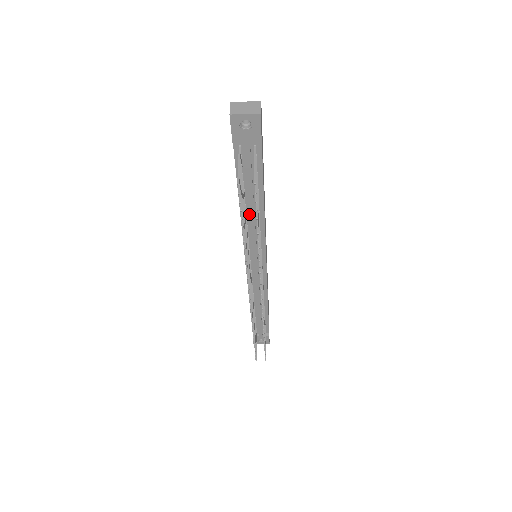
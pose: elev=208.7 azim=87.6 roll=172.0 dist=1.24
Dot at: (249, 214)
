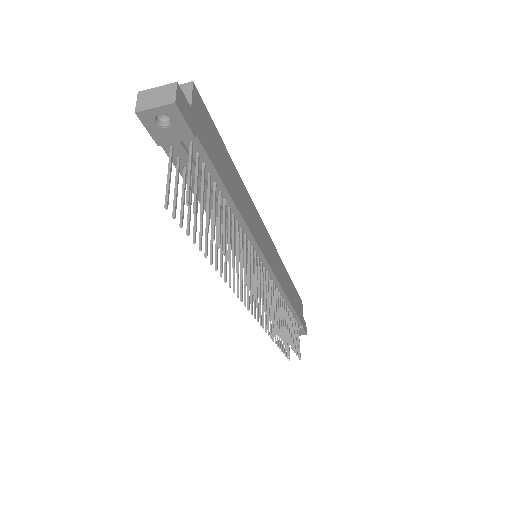
Dot at: occluded
